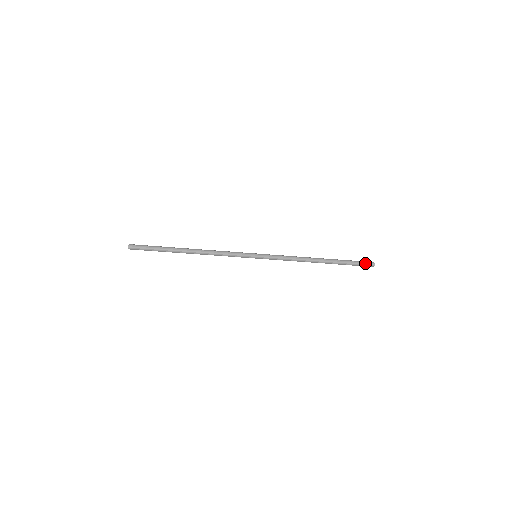
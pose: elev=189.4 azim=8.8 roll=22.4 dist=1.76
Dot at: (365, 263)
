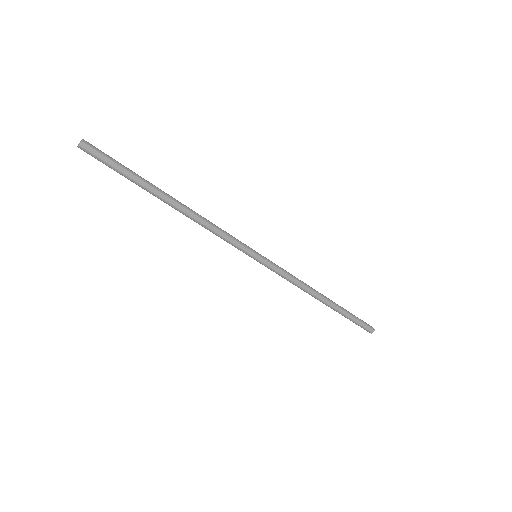
Dot at: (366, 326)
